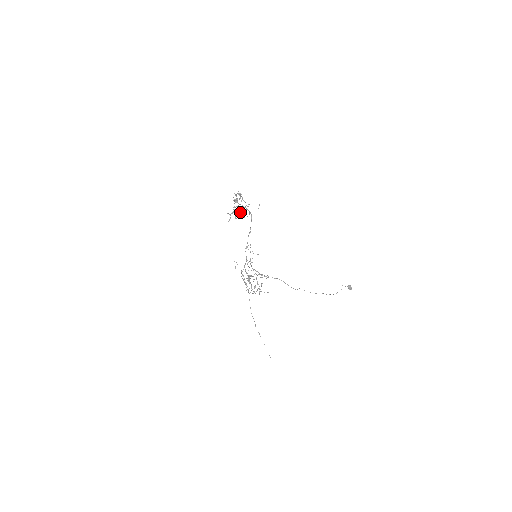
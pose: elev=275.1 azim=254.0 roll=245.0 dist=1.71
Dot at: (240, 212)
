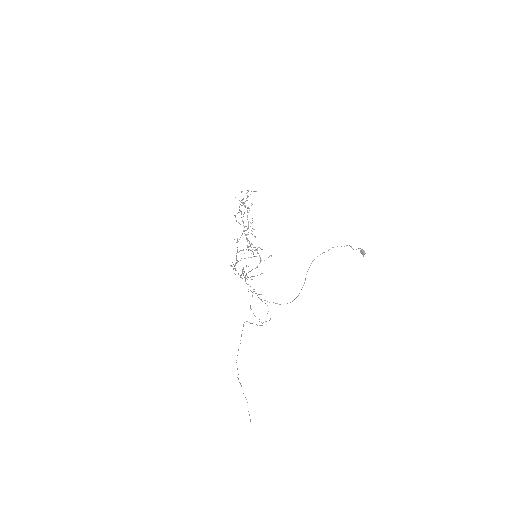
Dot at: (247, 196)
